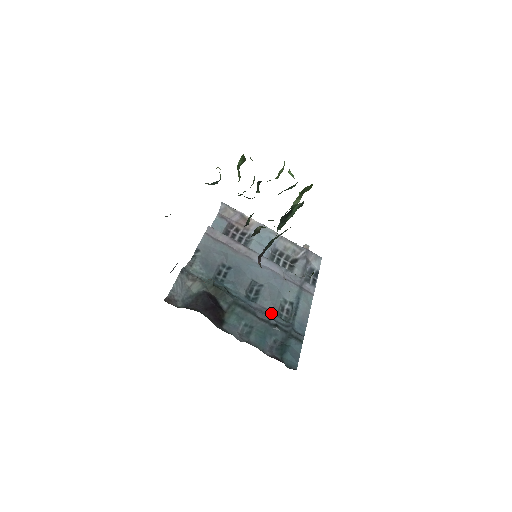
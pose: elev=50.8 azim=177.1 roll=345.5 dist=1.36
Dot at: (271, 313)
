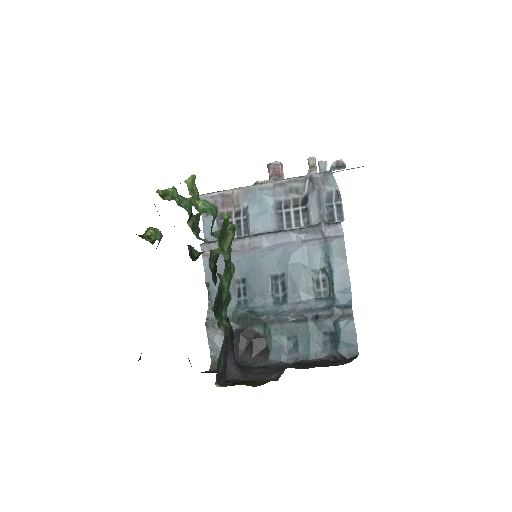
Dot at: (307, 303)
